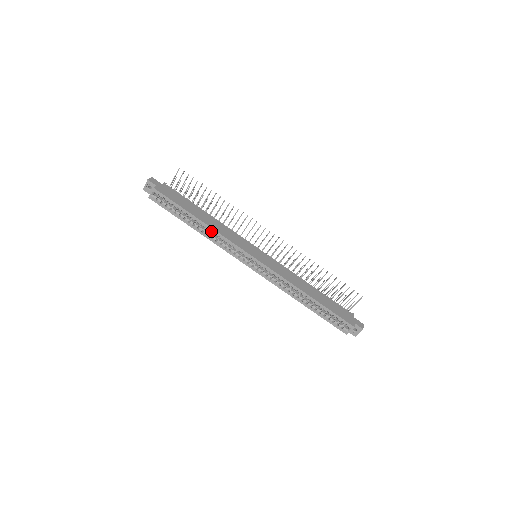
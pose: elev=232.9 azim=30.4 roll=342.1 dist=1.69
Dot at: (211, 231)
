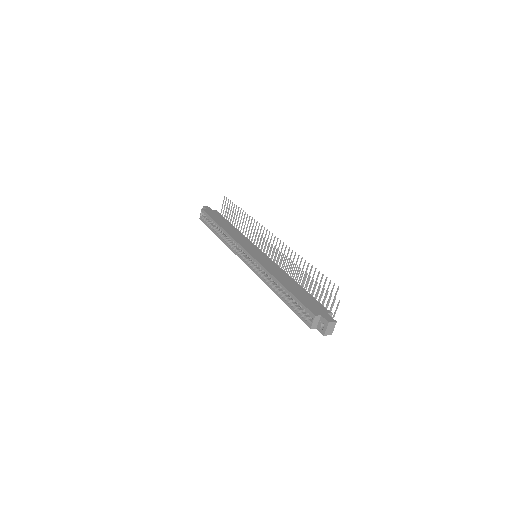
Dot at: (225, 234)
